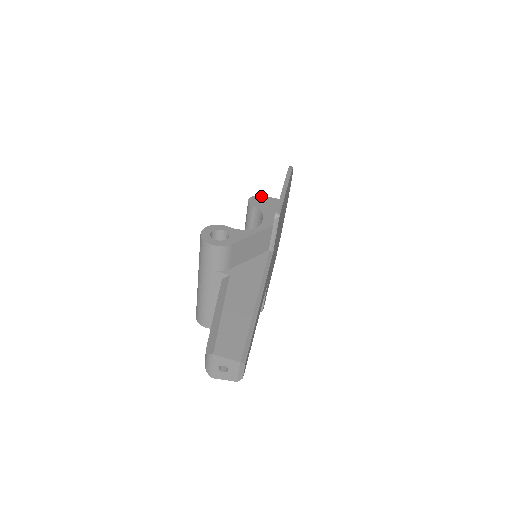
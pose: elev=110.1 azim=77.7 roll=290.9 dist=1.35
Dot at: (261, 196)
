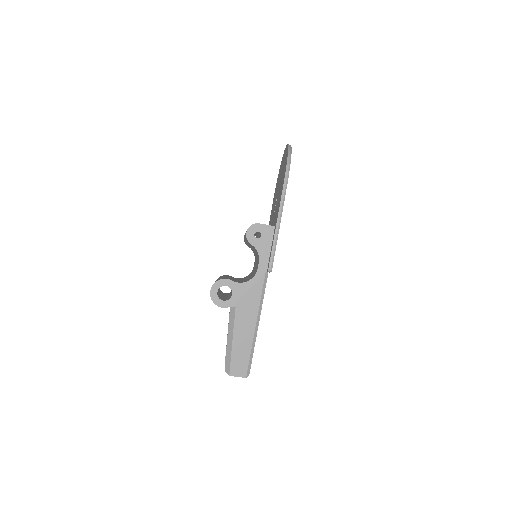
Dot at: (257, 225)
